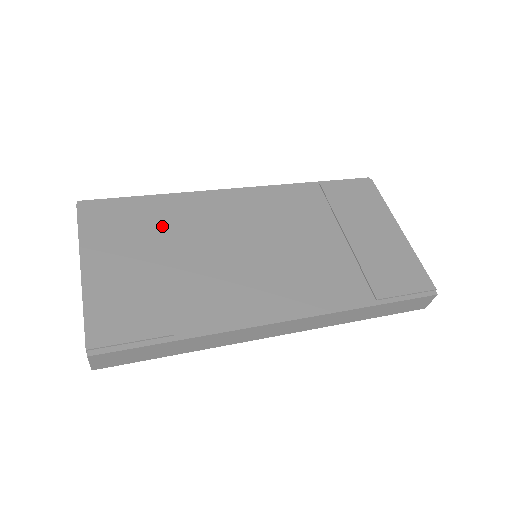
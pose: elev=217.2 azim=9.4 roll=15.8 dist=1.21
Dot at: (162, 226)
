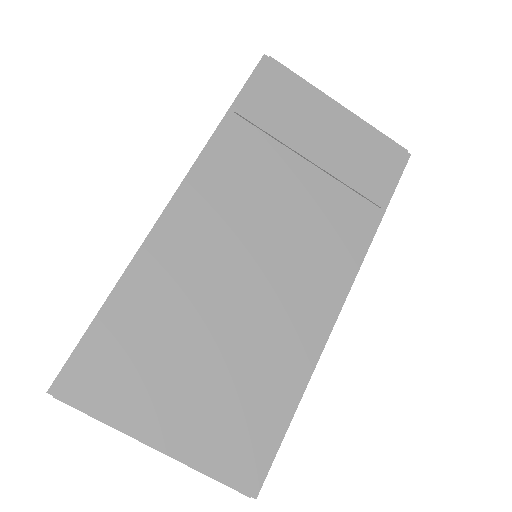
Dot at: (161, 324)
